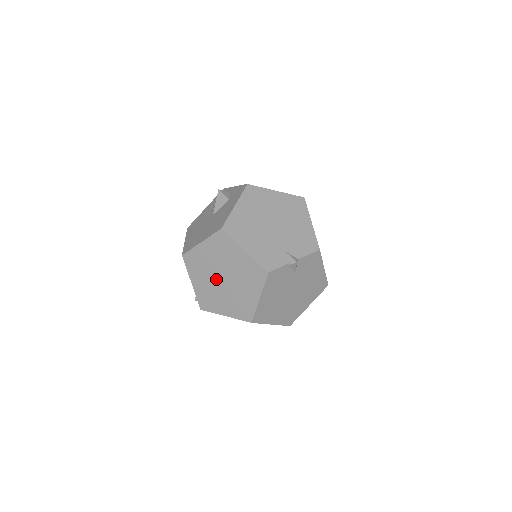
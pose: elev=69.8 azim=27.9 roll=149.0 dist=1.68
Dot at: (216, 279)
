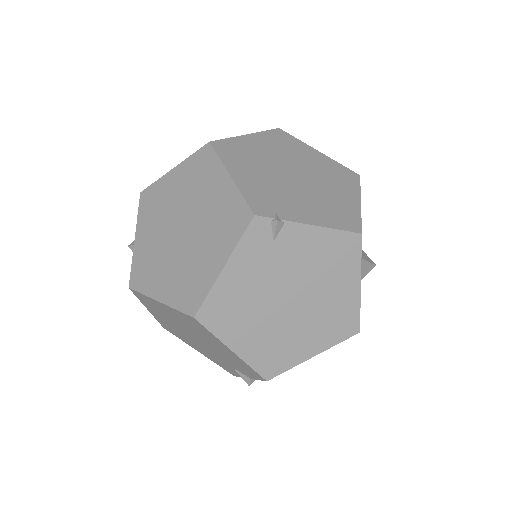
Dot at: occluded
